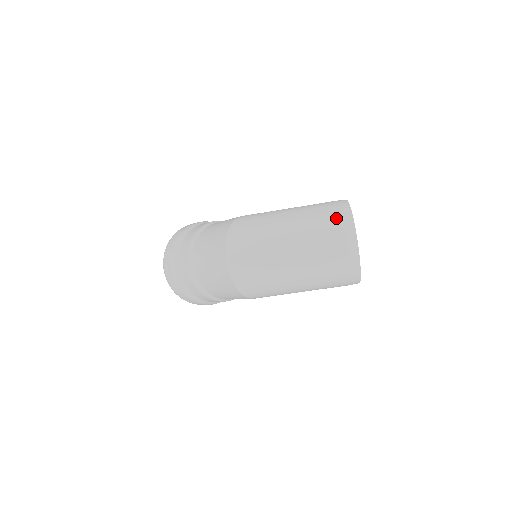
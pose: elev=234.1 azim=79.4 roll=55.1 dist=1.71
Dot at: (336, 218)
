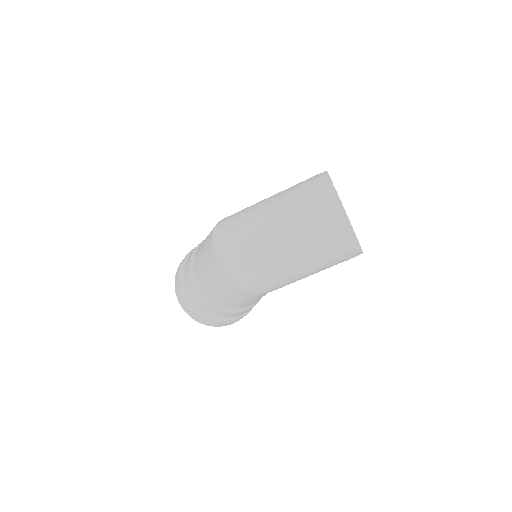
Dot at: (313, 186)
